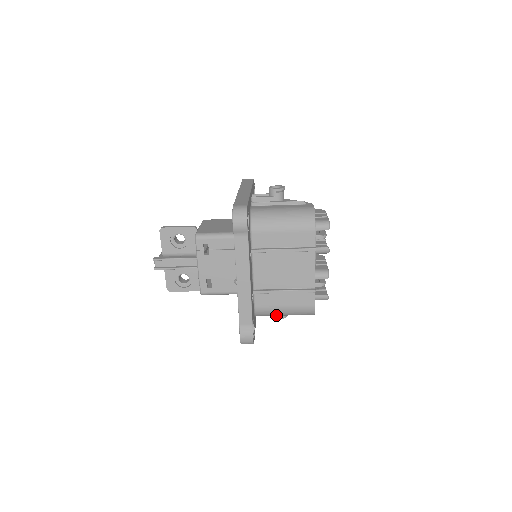
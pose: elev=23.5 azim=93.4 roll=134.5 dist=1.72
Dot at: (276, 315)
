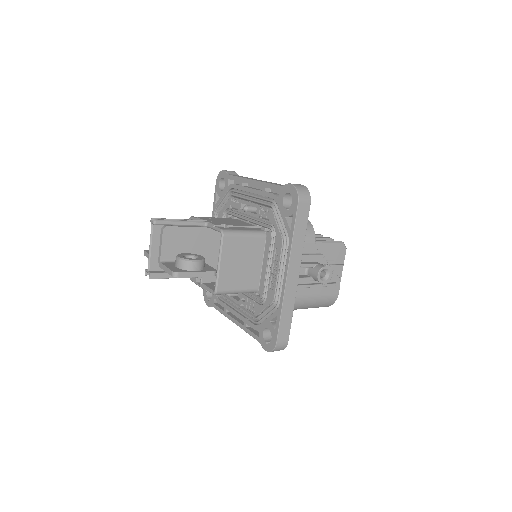
Dot at: occluded
